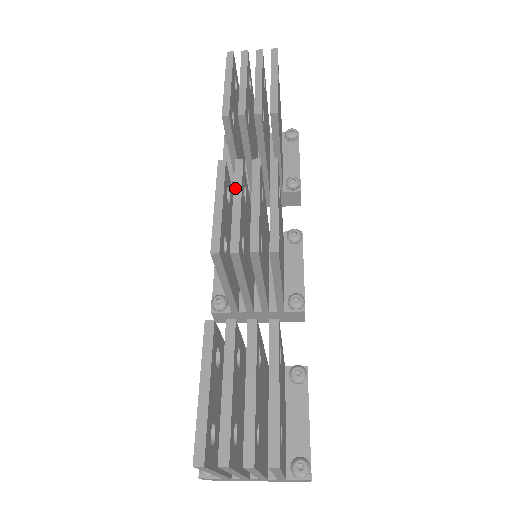
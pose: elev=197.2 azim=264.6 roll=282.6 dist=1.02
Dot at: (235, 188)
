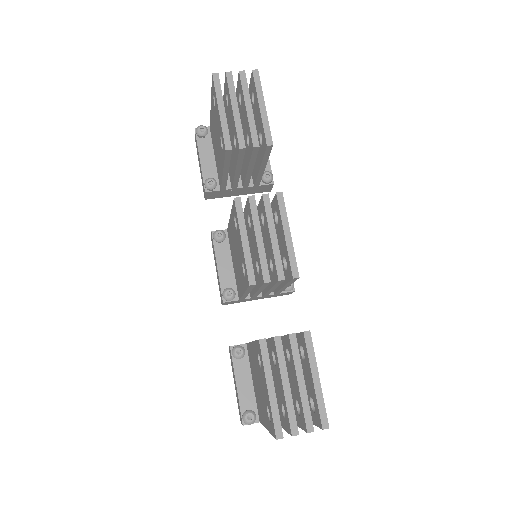
Dot at: (255, 224)
